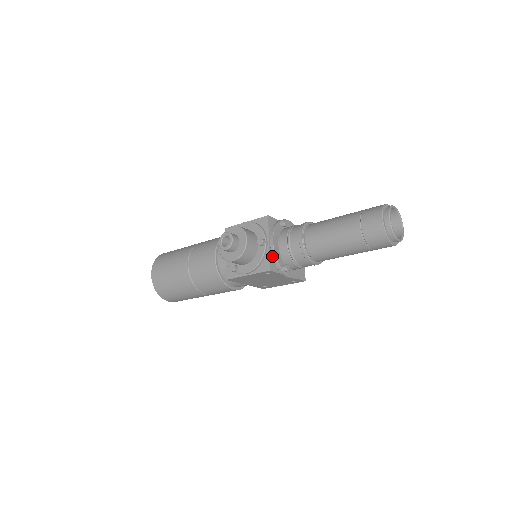
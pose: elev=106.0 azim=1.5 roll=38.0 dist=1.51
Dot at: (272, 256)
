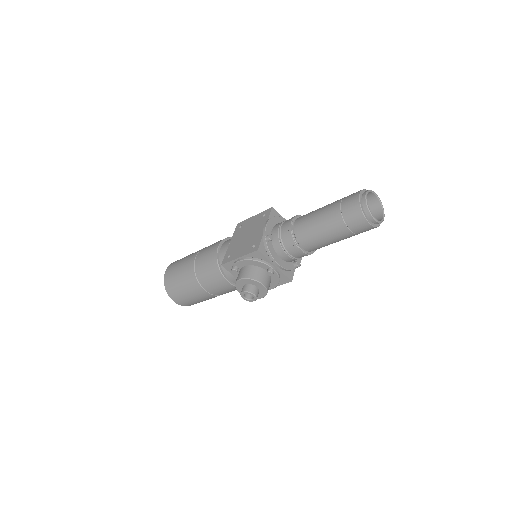
Dot at: (284, 270)
